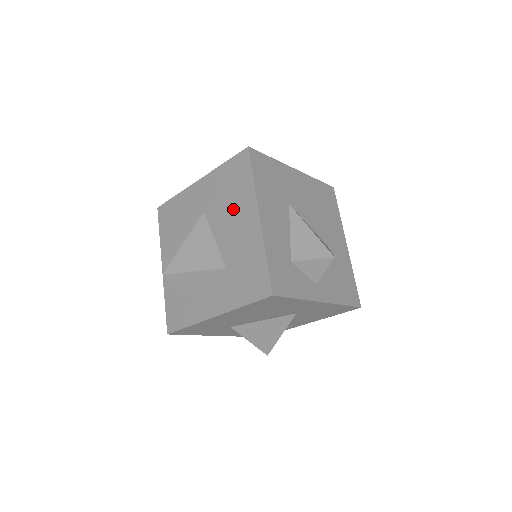
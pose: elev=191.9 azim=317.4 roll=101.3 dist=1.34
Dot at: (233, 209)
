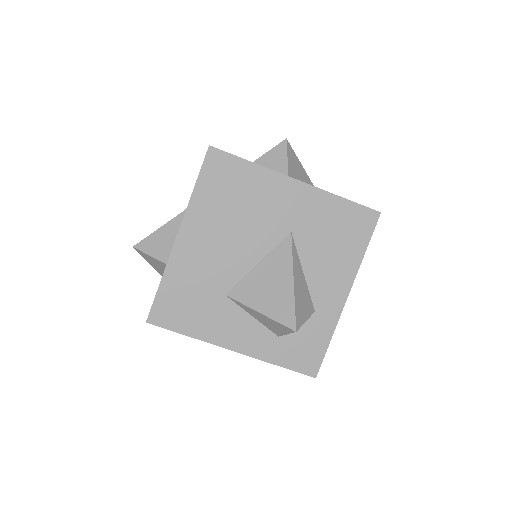
Dot at: occluded
